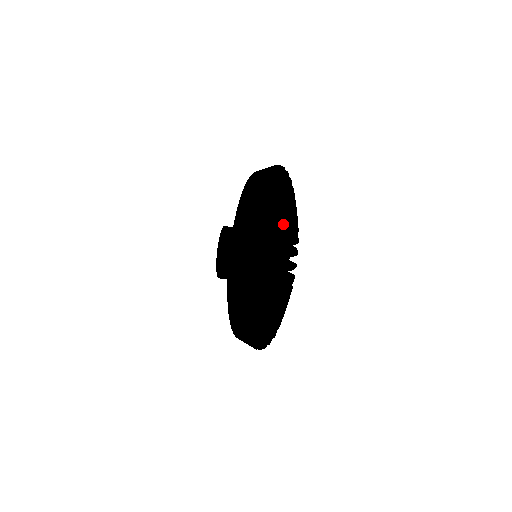
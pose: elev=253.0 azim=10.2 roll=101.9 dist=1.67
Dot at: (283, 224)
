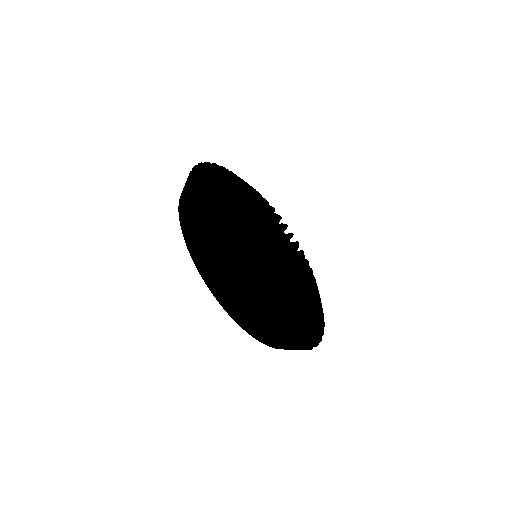
Dot at: (219, 288)
